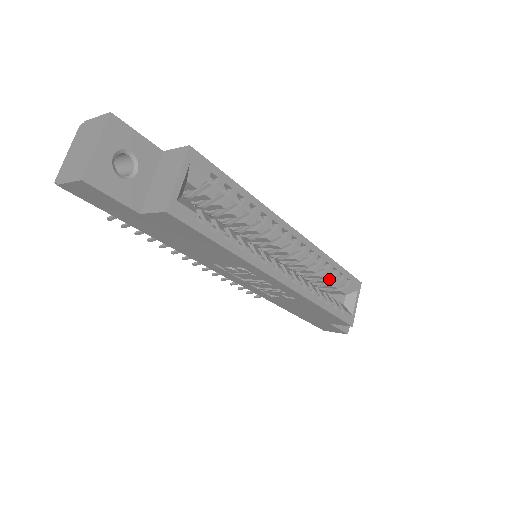
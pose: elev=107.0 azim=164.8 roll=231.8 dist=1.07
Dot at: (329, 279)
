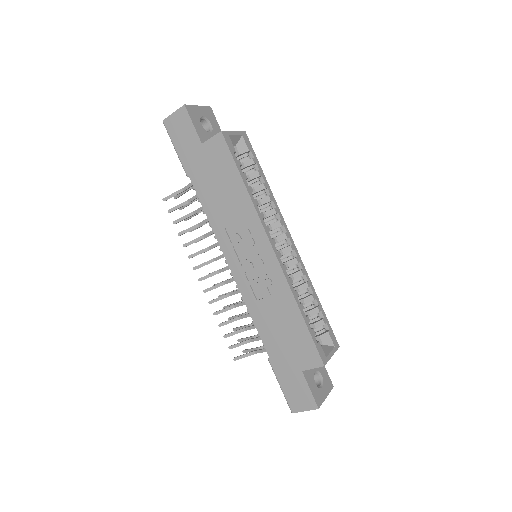
Dot at: (310, 310)
